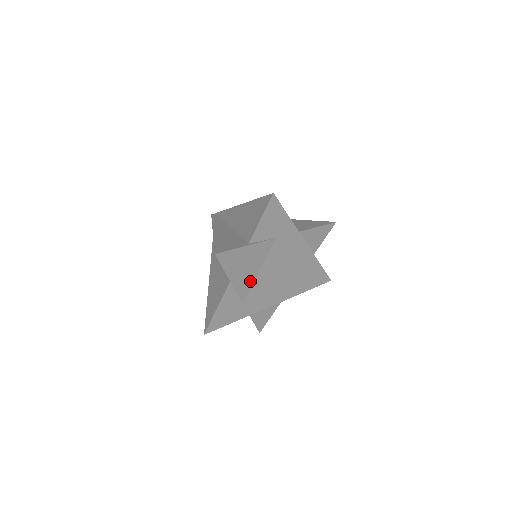
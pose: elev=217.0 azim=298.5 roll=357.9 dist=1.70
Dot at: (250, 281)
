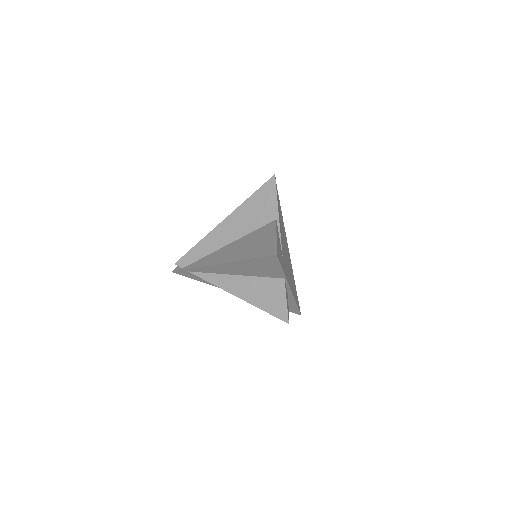
Dot at: (281, 238)
